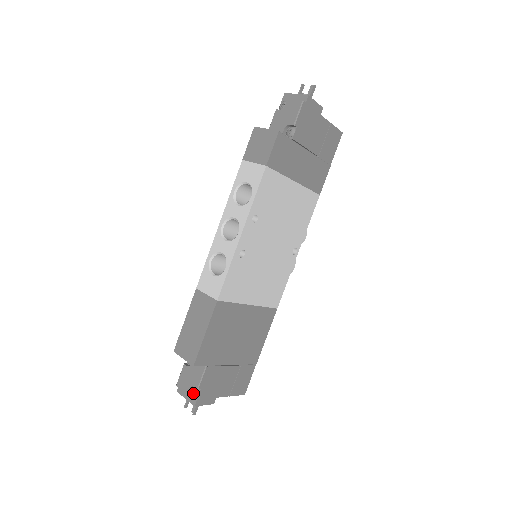
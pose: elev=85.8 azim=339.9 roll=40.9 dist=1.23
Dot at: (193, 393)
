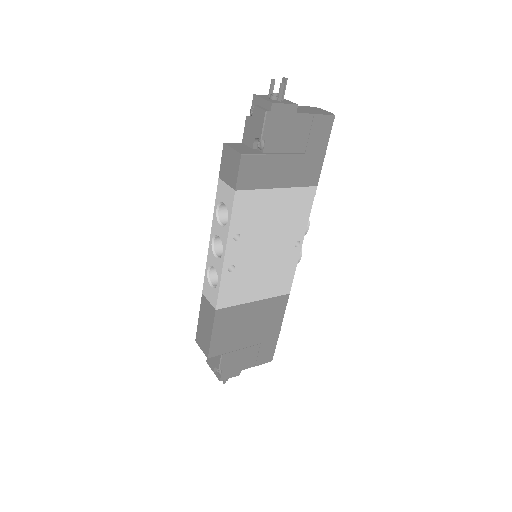
Dot at: (217, 371)
